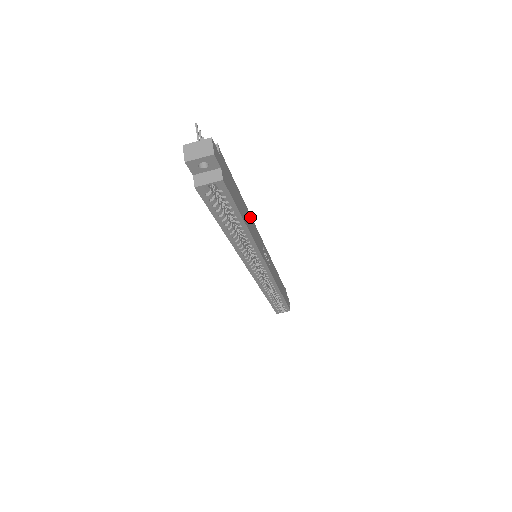
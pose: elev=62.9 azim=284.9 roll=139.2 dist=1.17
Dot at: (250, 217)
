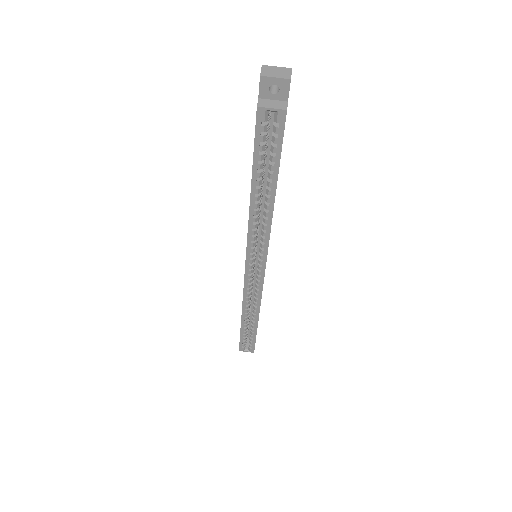
Dot at: occluded
